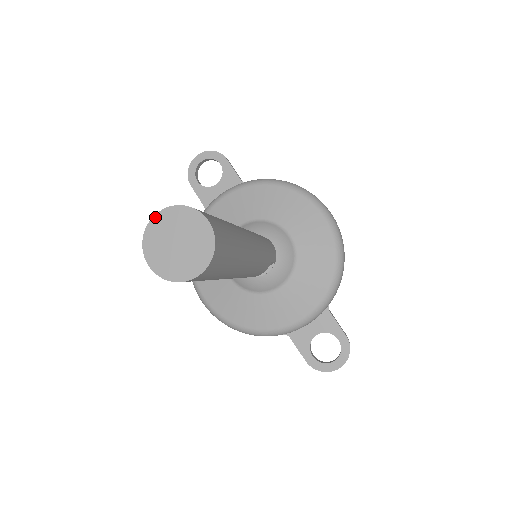
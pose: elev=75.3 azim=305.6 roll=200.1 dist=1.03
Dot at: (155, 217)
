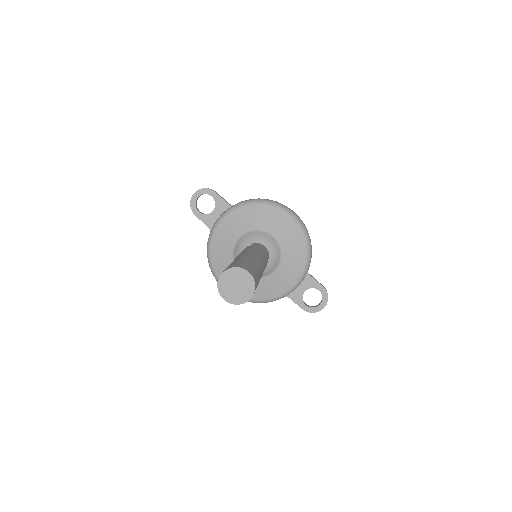
Dot at: (221, 276)
